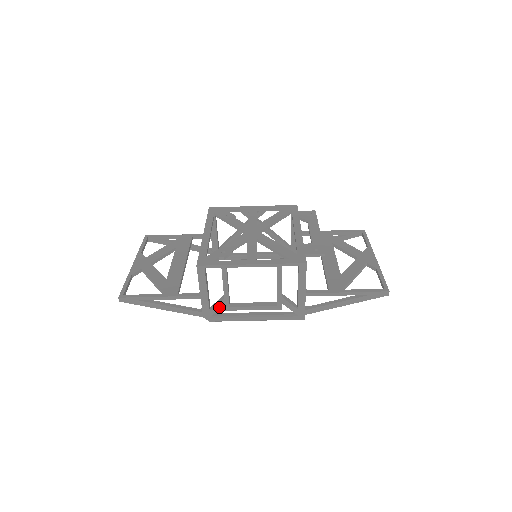
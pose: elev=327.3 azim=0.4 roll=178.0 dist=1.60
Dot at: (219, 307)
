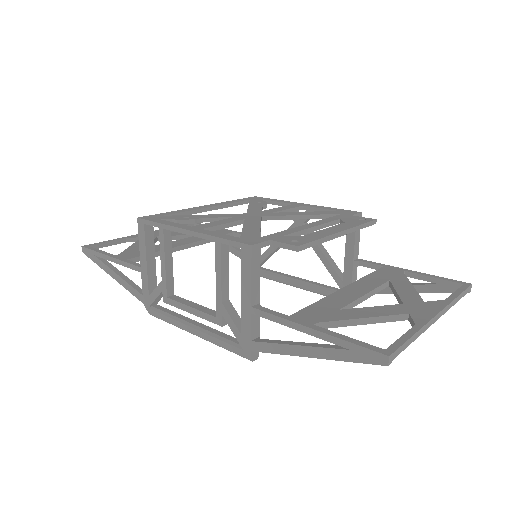
Dot at: (157, 293)
